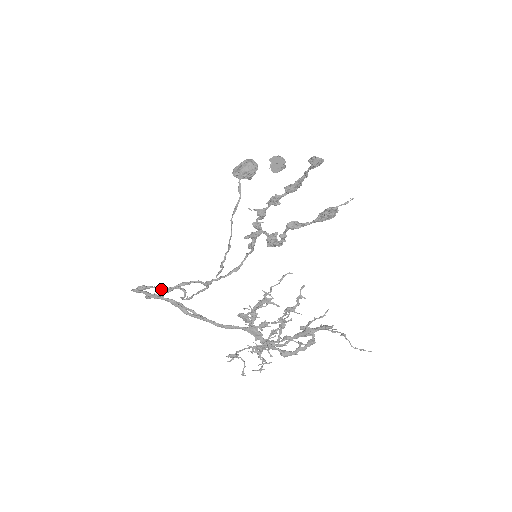
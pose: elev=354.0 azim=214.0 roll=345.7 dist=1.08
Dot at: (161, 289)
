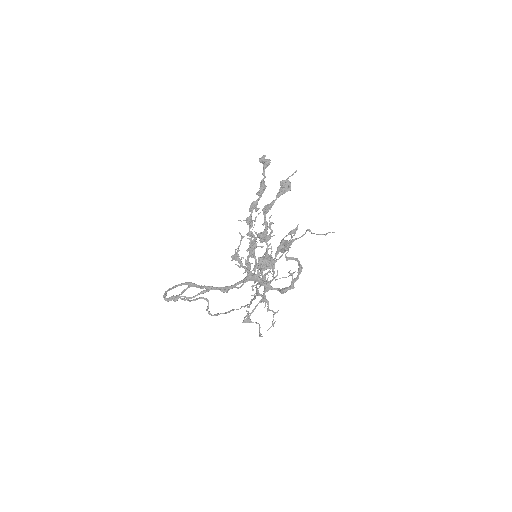
Dot at: (187, 298)
